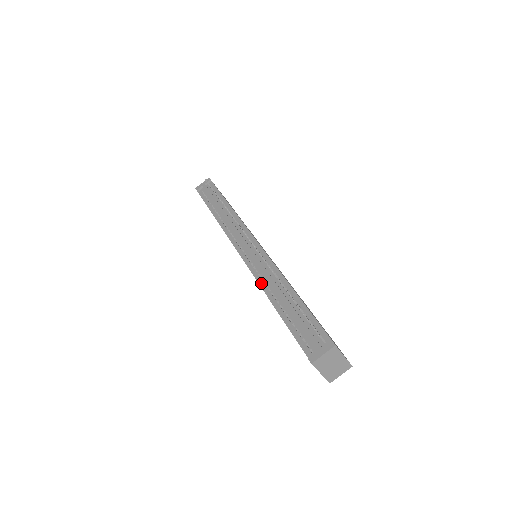
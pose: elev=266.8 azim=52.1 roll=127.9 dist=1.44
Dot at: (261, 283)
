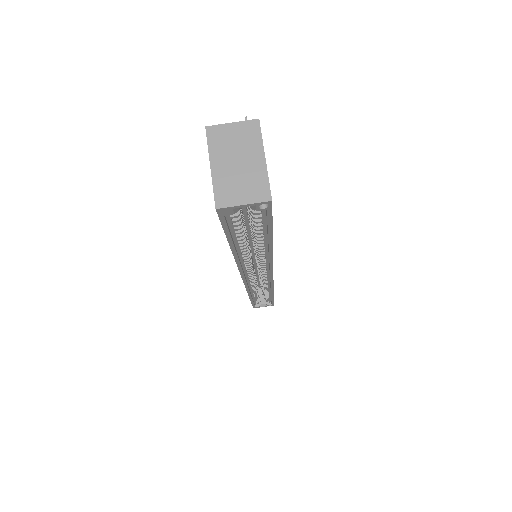
Dot at: occluded
